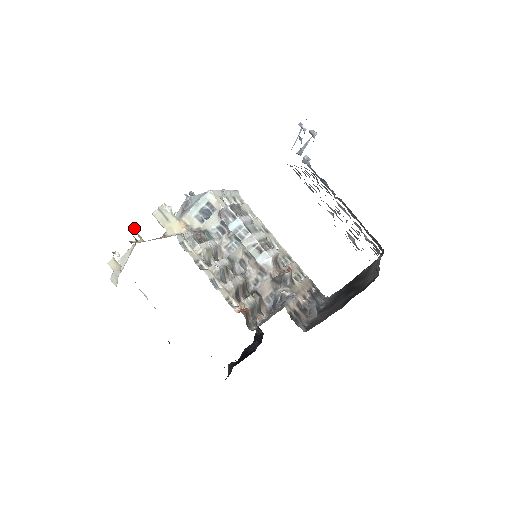
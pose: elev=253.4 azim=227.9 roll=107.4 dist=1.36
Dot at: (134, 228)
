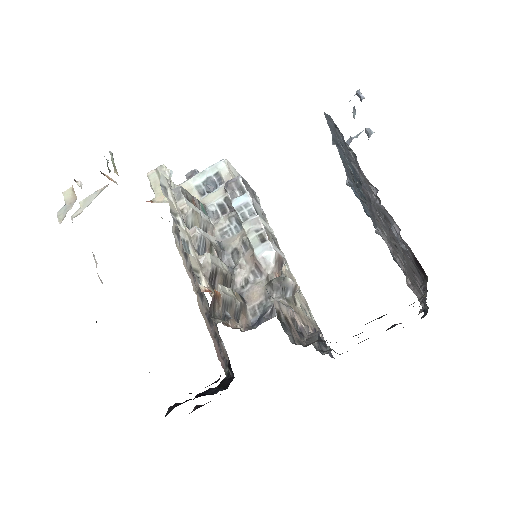
Dot at: occluded
